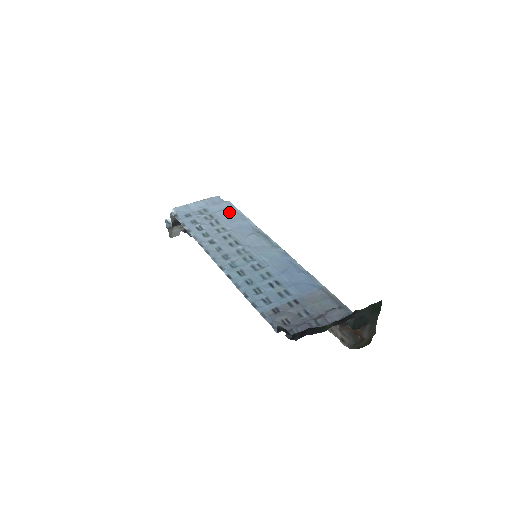
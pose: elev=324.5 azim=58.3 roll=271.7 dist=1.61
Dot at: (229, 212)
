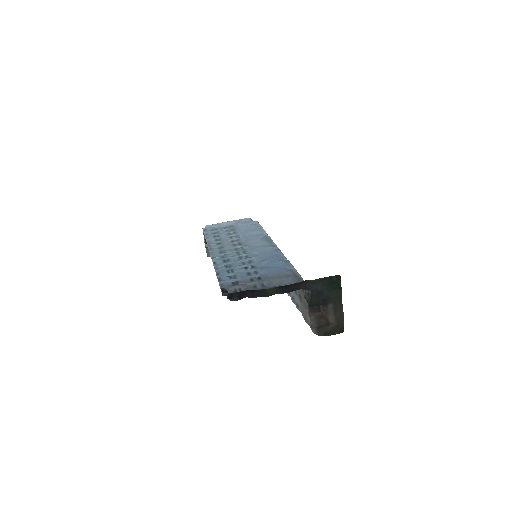
Dot at: (250, 227)
